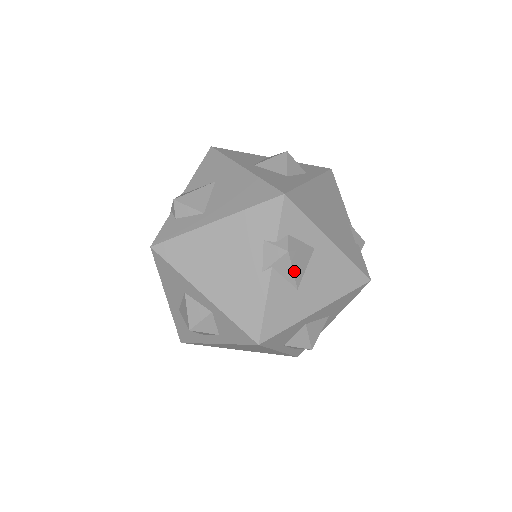
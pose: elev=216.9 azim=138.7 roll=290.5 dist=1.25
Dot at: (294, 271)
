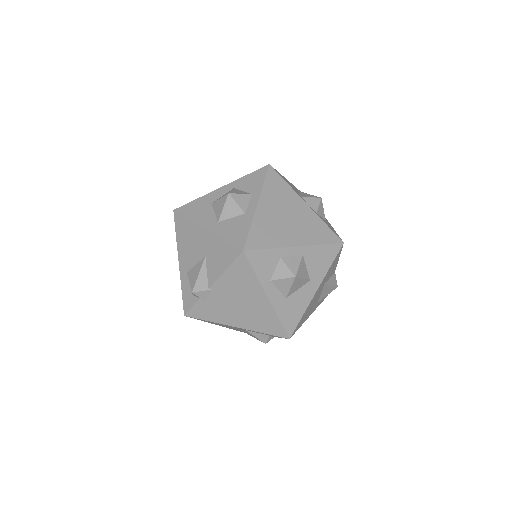
Dot at: occluded
